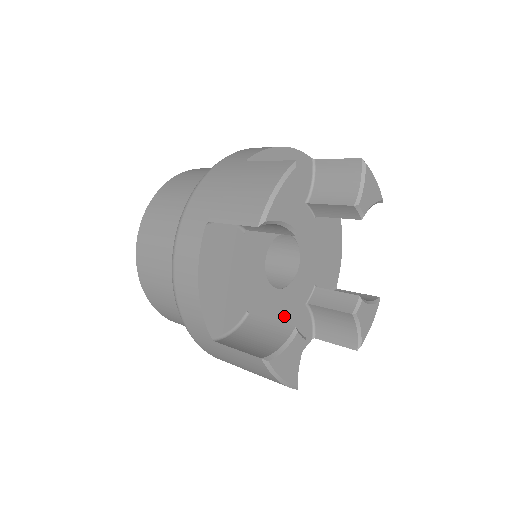
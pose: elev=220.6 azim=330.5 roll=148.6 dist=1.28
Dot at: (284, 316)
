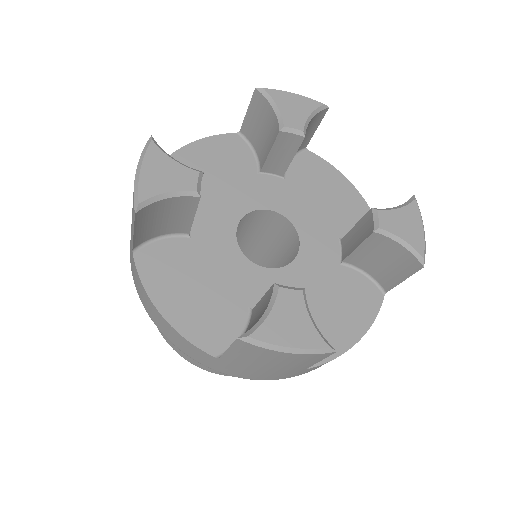
Dot at: (314, 290)
